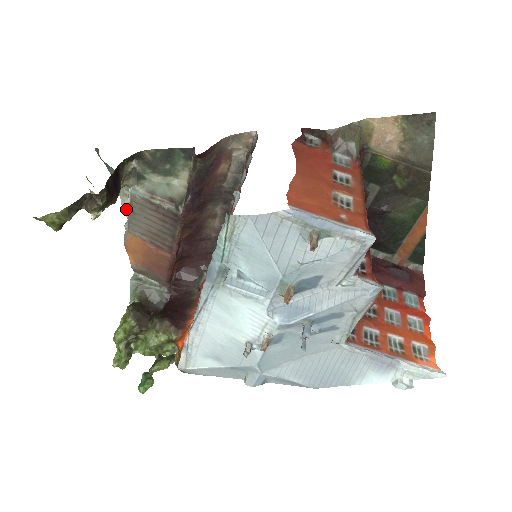
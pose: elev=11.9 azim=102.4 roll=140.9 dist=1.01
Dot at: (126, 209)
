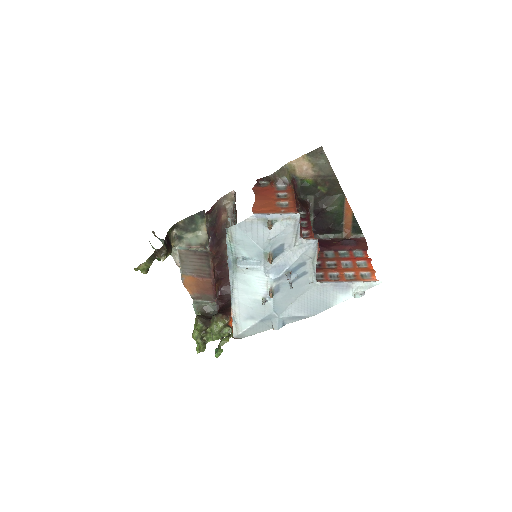
Dot at: (178, 262)
